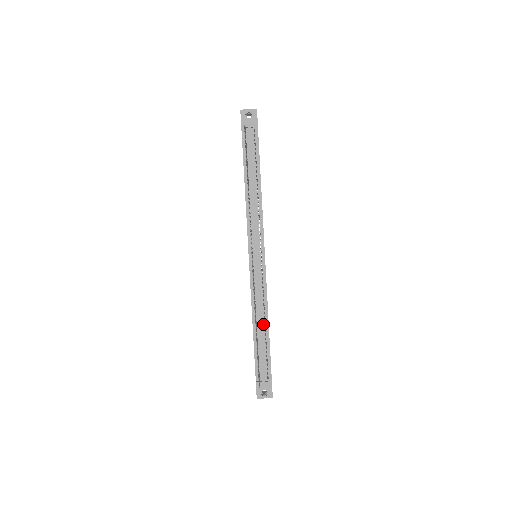
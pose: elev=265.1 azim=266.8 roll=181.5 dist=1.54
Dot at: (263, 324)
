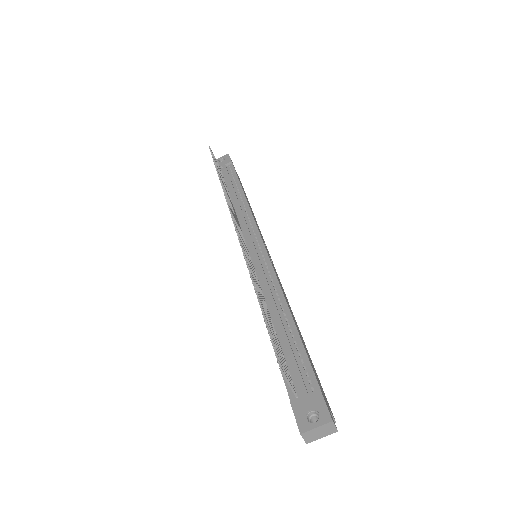
Dot at: (281, 313)
